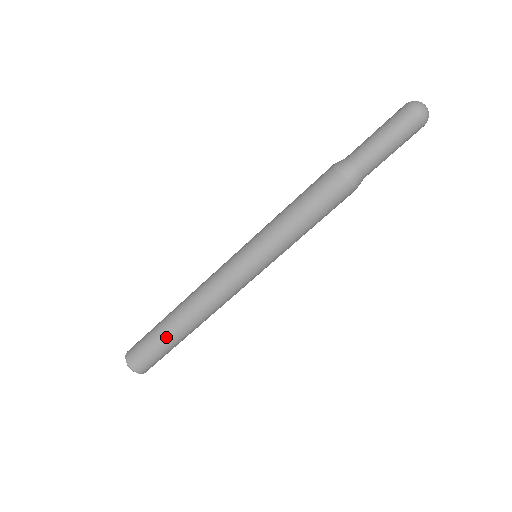
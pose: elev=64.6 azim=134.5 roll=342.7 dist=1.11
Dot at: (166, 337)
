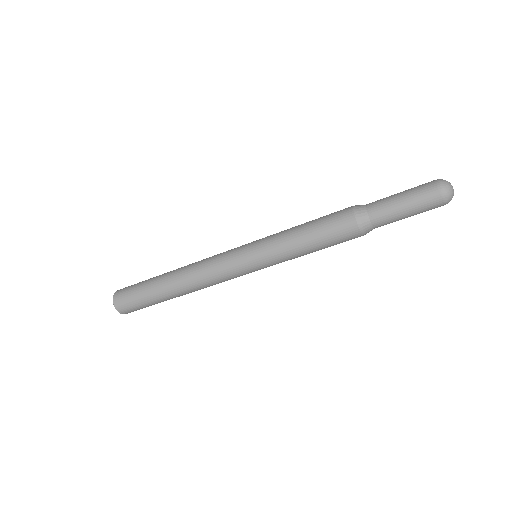
Dot at: (152, 286)
